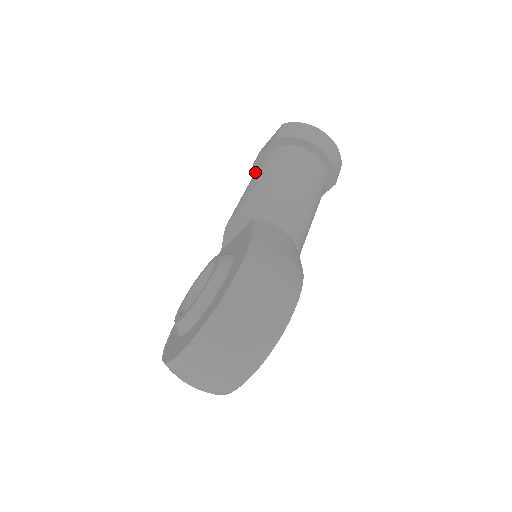
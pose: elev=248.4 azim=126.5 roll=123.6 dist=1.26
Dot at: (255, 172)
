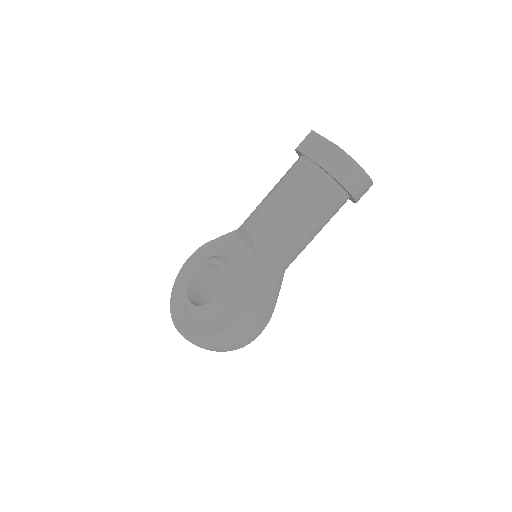
Dot at: (289, 181)
